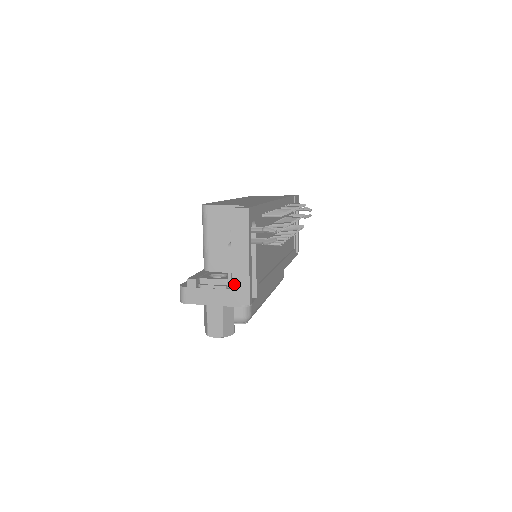
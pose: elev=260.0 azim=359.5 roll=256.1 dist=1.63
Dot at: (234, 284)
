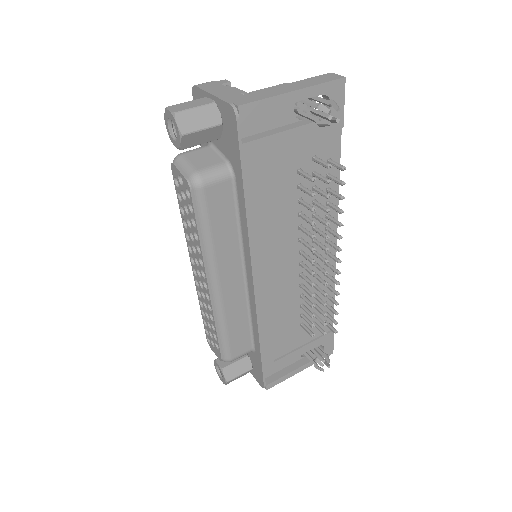
Dot at: (252, 94)
